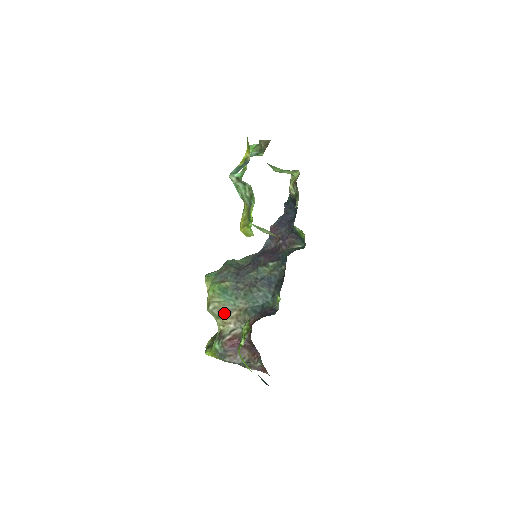
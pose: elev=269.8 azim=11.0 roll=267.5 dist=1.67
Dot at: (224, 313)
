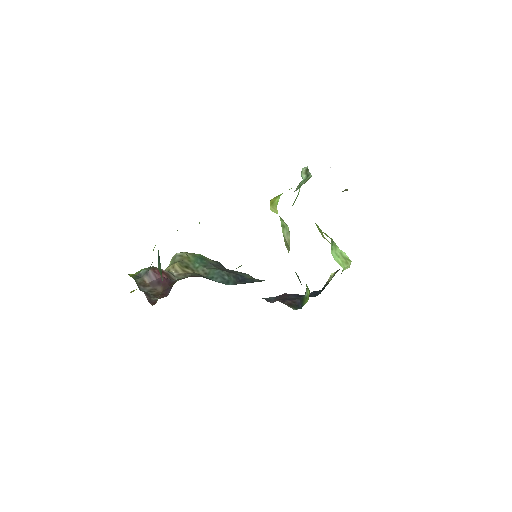
Dot at: (182, 263)
